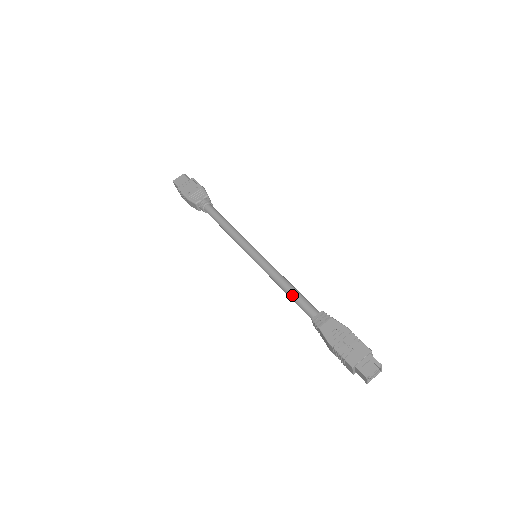
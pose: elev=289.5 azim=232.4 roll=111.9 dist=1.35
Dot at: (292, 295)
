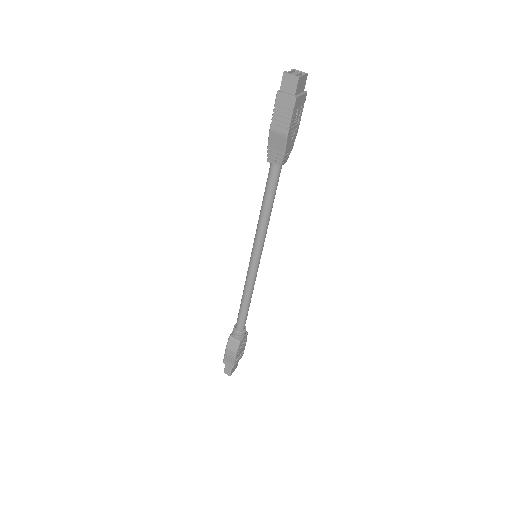
Dot at: (263, 196)
